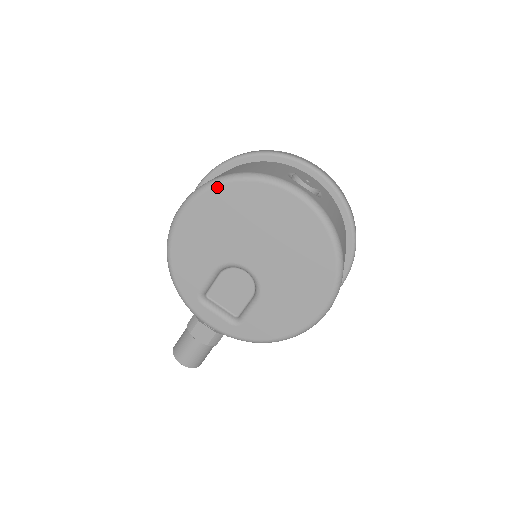
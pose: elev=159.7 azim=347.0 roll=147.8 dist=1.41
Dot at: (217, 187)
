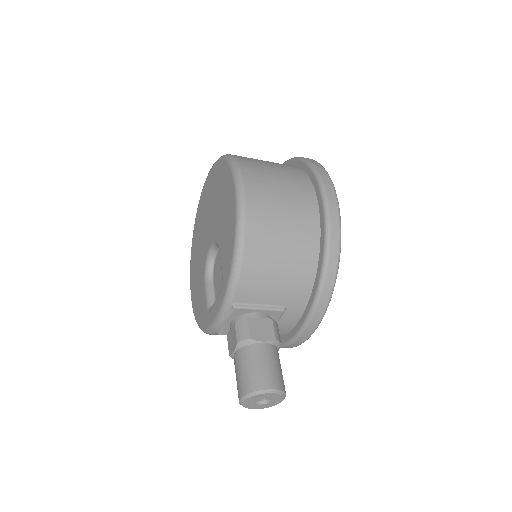
Dot at: (192, 249)
